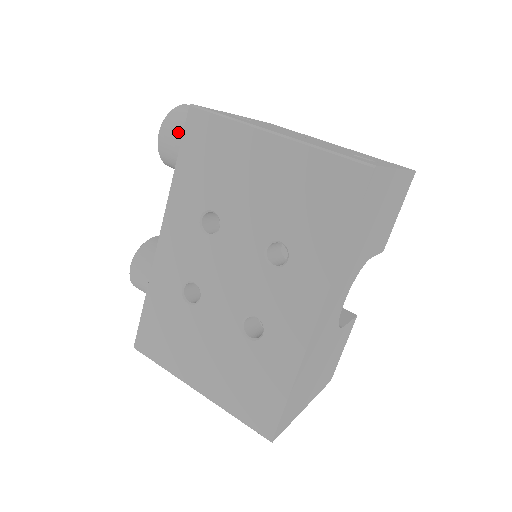
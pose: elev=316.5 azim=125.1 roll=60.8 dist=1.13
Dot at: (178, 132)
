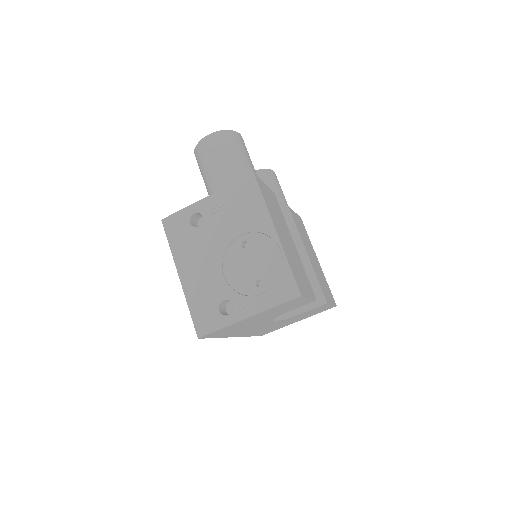
Dot at: occluded
